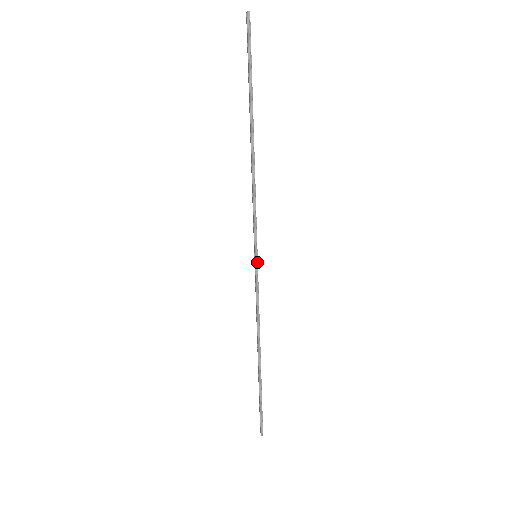
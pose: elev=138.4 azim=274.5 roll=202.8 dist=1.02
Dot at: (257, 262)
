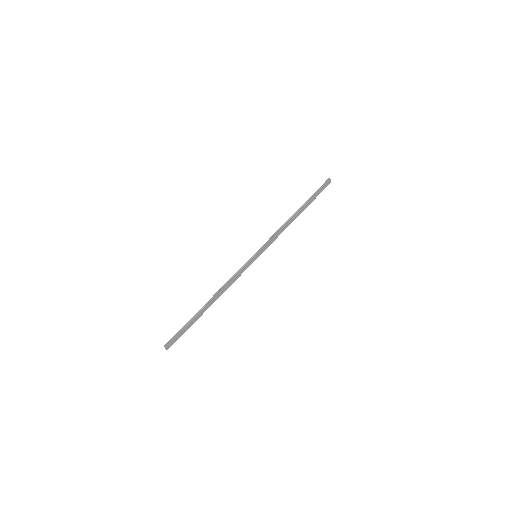
Dot at: (253, 256)
